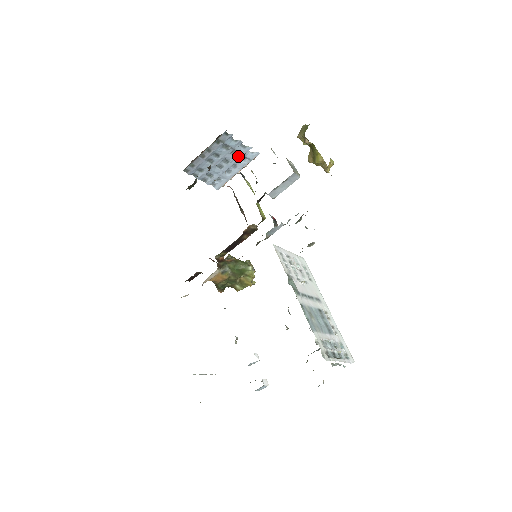
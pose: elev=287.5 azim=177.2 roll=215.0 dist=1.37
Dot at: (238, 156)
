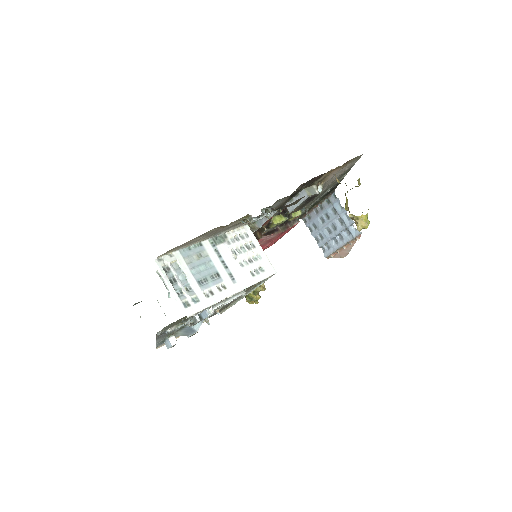
Dot at: (343, 227)
